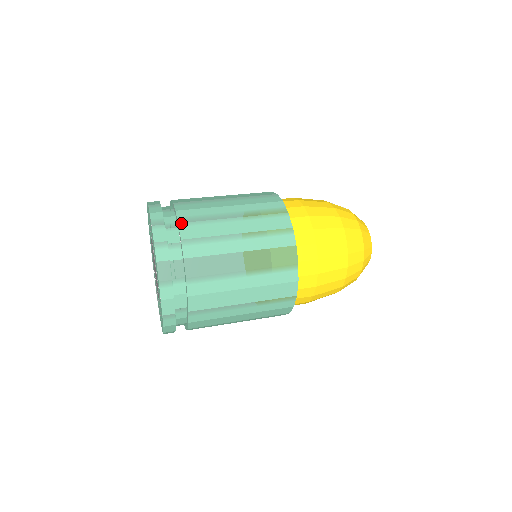
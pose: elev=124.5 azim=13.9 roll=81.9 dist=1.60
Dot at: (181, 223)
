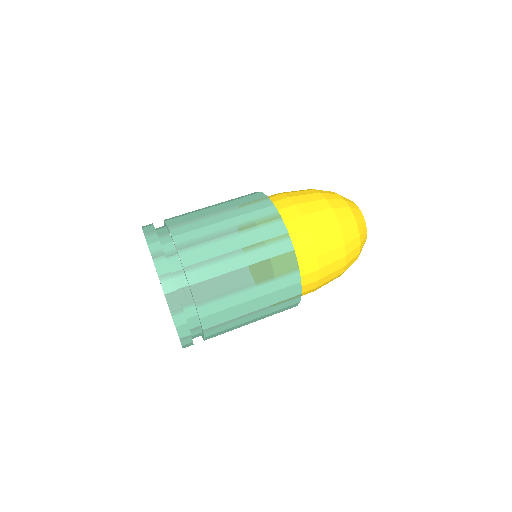
Dot at: (180, 250)
